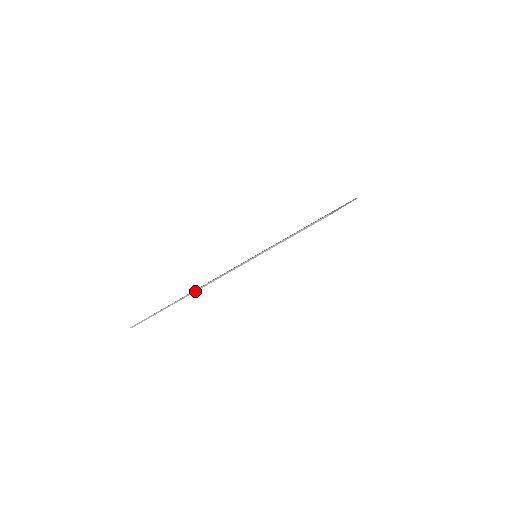
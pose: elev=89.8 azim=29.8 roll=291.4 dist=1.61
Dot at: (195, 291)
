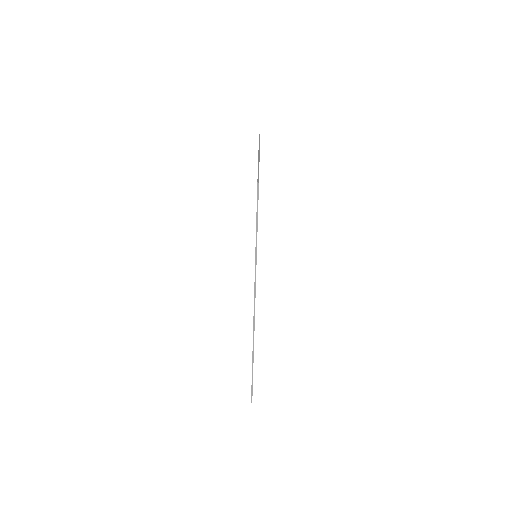
Dot at: (253, 333)
